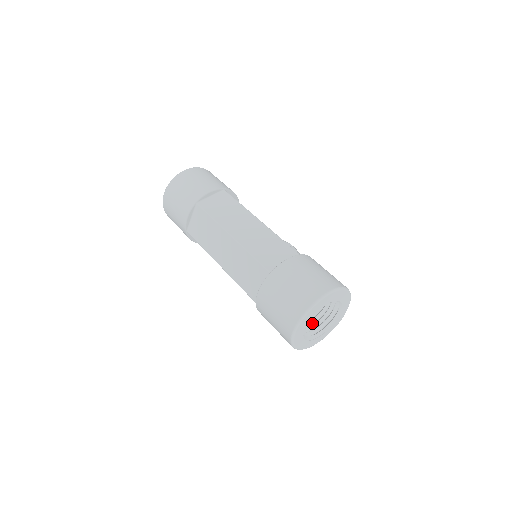
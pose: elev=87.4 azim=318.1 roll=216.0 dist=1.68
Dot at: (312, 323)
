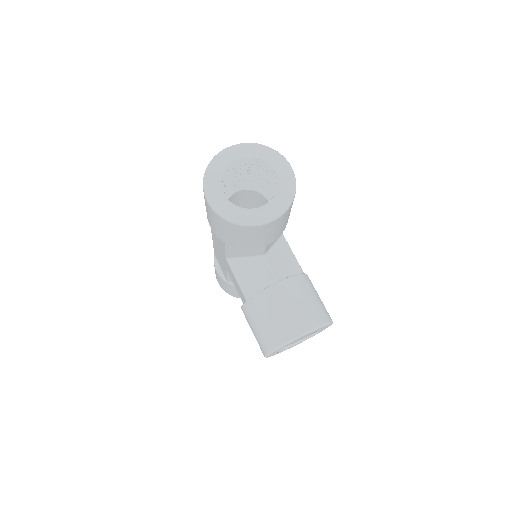
Dot at: occluded
